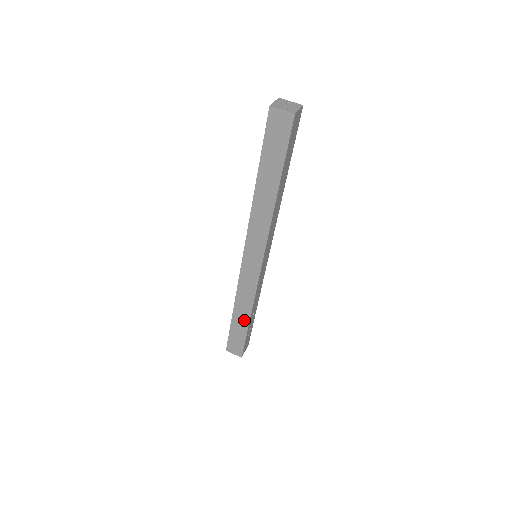
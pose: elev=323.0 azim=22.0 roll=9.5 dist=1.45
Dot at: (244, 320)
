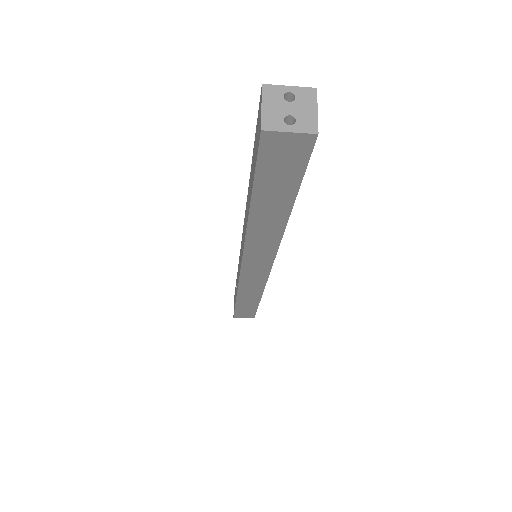
Dot at: (252, 302)
